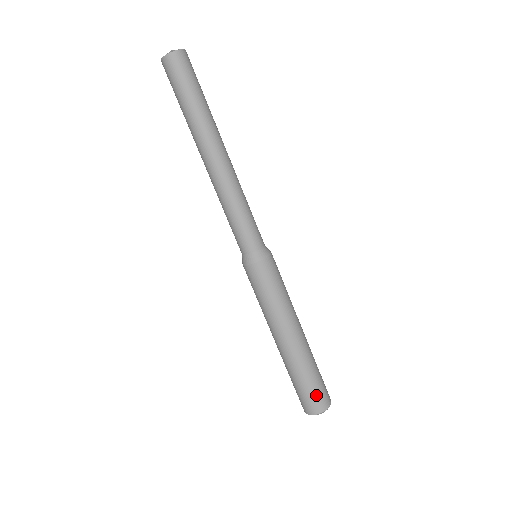
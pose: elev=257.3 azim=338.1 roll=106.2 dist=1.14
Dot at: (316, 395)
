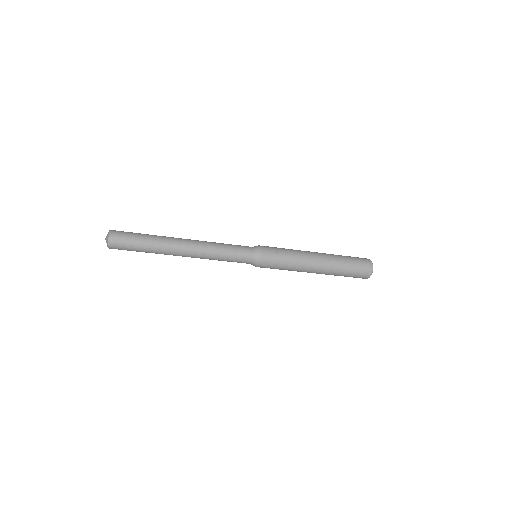
Dot at: (356, 277)
